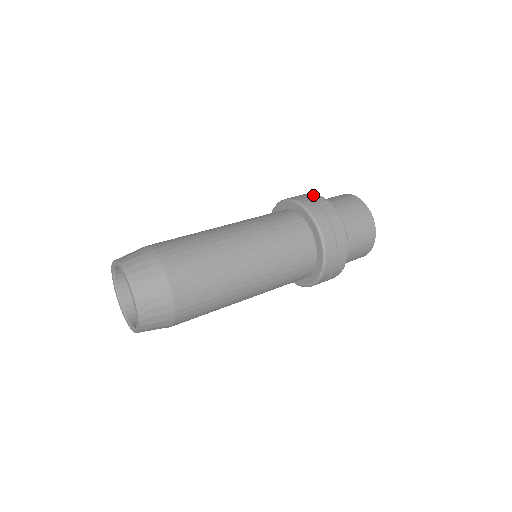
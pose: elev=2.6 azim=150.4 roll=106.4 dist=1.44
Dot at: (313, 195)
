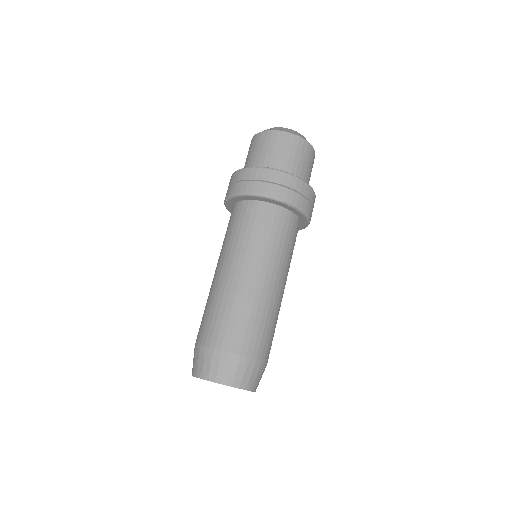
Dot at: occluded
